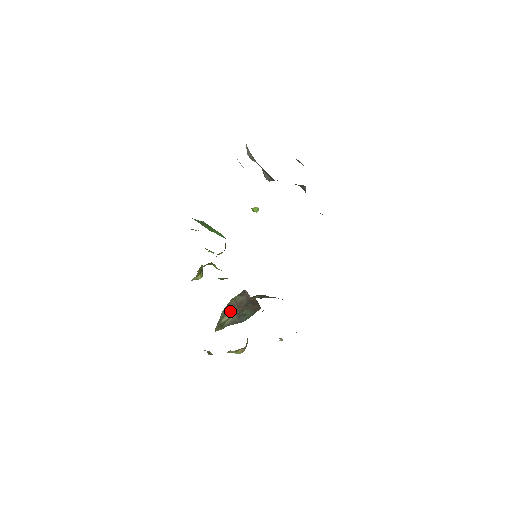
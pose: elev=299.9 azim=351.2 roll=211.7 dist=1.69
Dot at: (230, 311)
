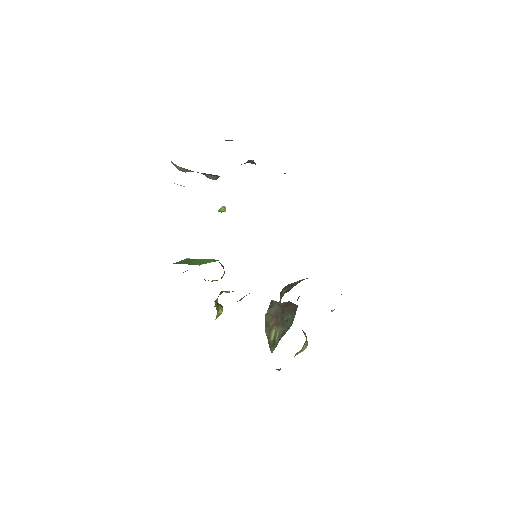
Dot at: (272, 326)
